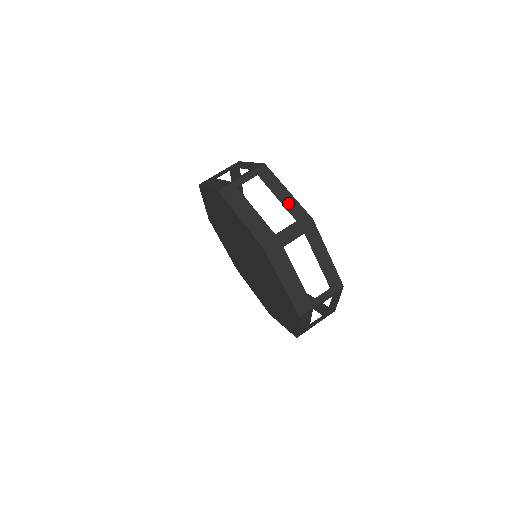
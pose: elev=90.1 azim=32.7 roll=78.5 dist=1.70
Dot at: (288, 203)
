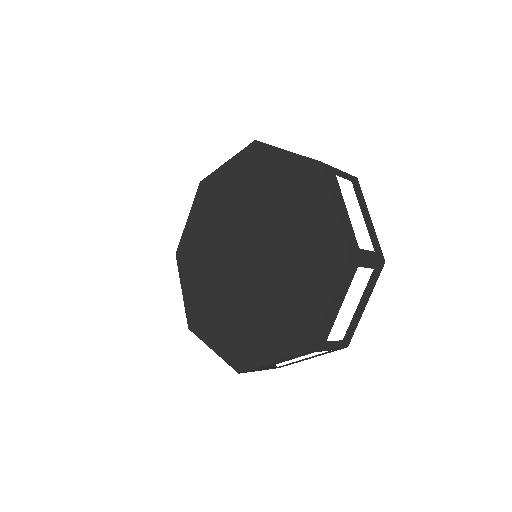
Dot at: occluded
